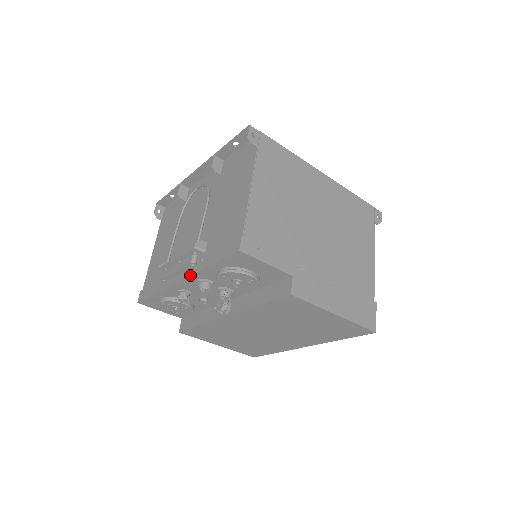
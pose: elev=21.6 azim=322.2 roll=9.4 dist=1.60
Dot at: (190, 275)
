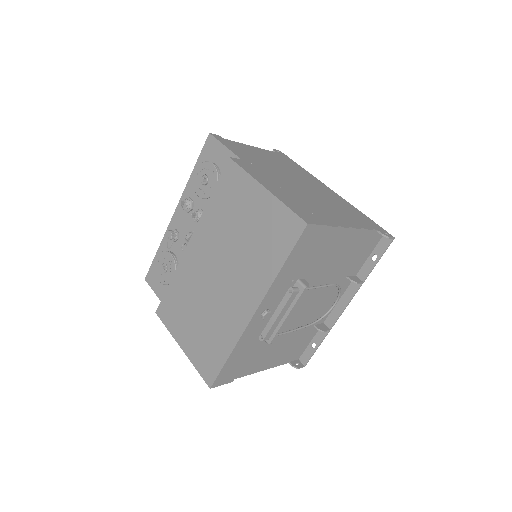
Dot at: (181, 196)
